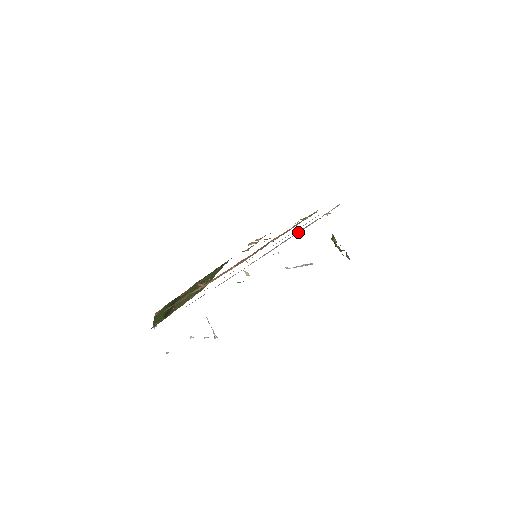
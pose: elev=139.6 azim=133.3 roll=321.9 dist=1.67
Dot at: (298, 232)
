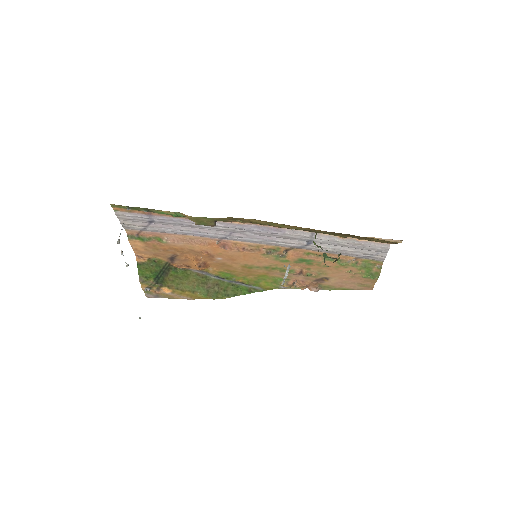
Dot at: (296, 232)
